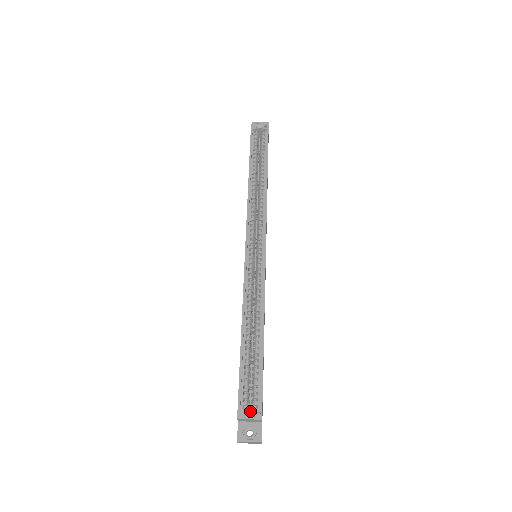
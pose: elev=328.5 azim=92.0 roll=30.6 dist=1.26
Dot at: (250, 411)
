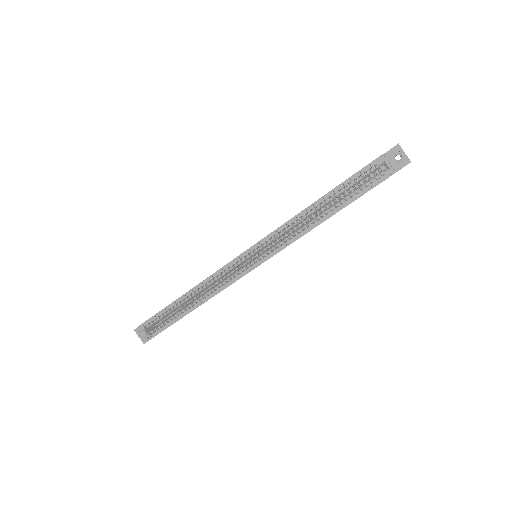
Dot at: (155, 325)
